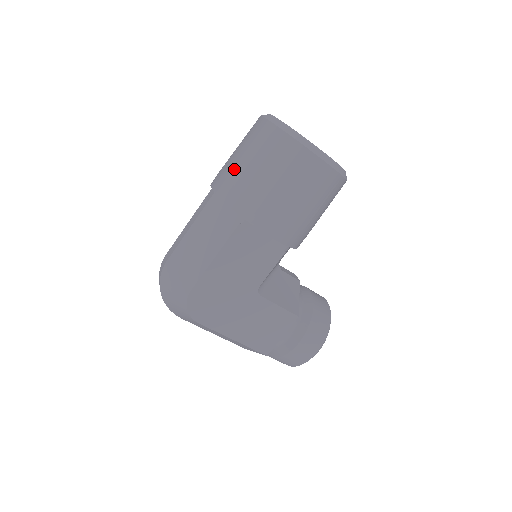
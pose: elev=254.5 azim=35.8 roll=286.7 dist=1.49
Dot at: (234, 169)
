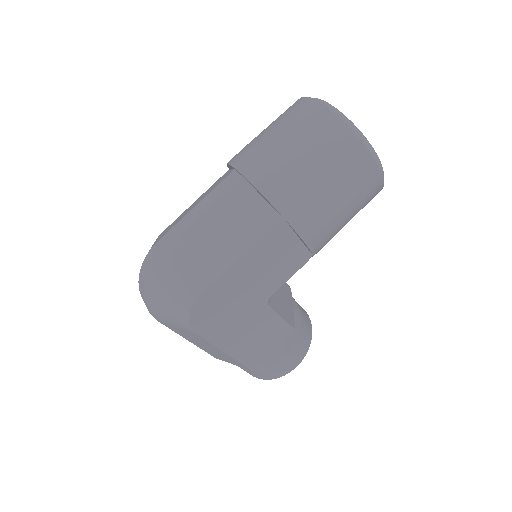
Dot at: (276, 155)
